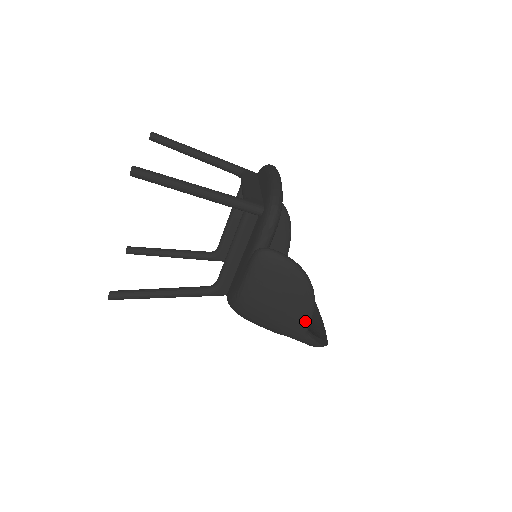
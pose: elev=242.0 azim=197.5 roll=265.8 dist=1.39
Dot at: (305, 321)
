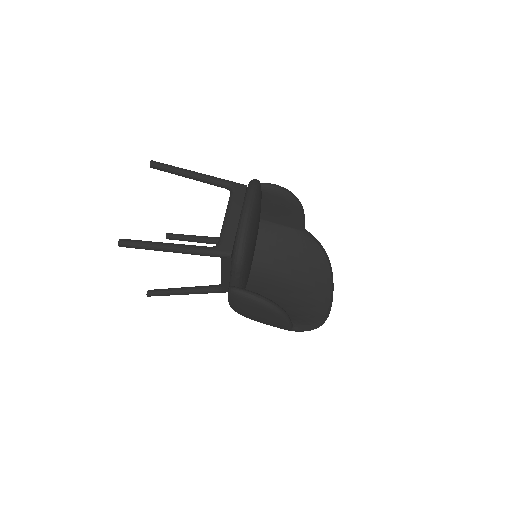
Dot at: (285, 326)
